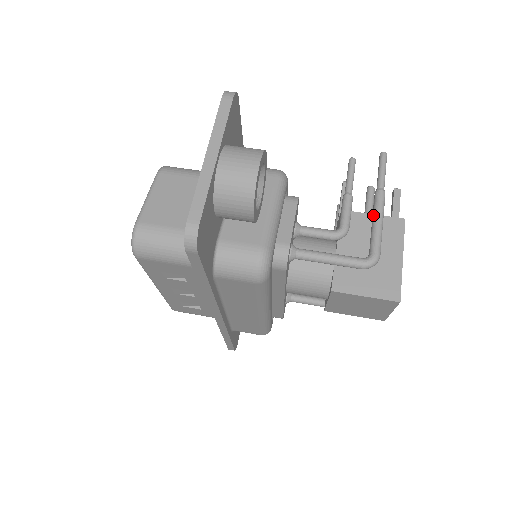
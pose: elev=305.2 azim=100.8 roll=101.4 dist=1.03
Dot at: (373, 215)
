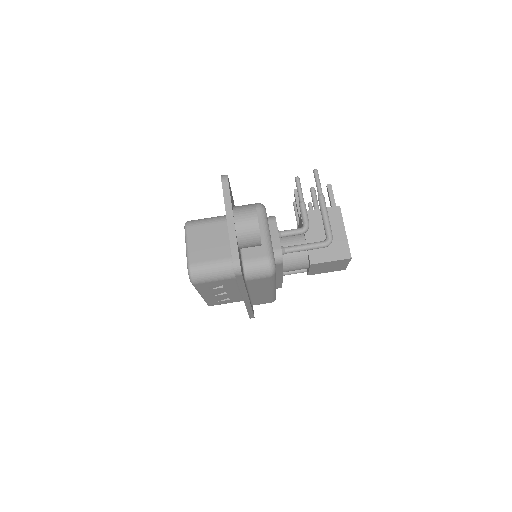
Dot at: (321, 213)
